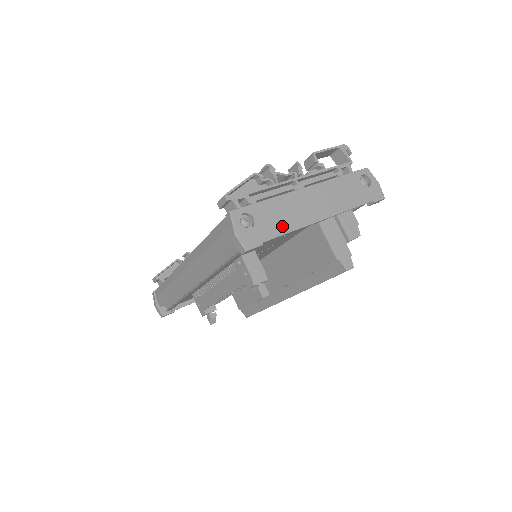
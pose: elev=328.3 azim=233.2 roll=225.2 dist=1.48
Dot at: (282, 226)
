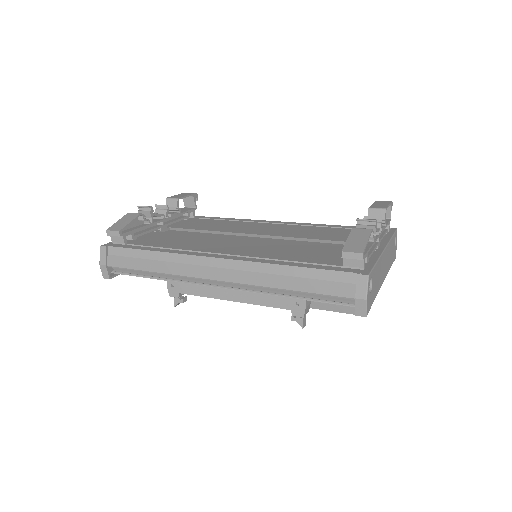
Dot at: (376, 289)
